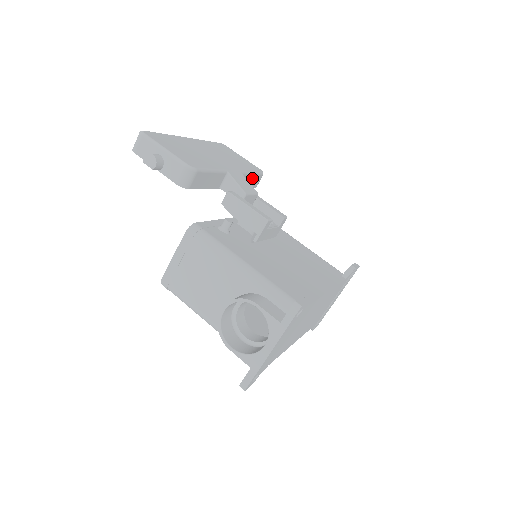
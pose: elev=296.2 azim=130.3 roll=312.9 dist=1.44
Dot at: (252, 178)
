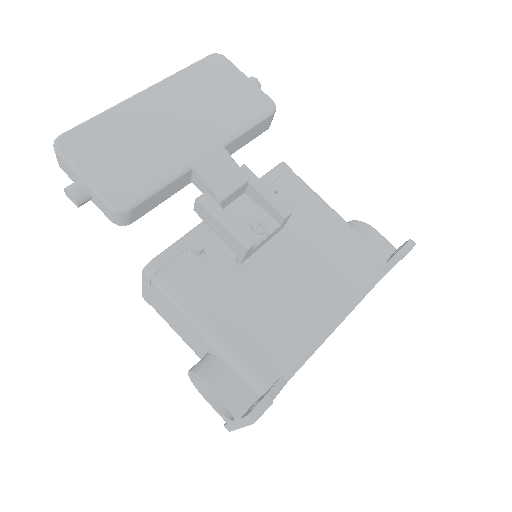
Dot at: (252, 131)
